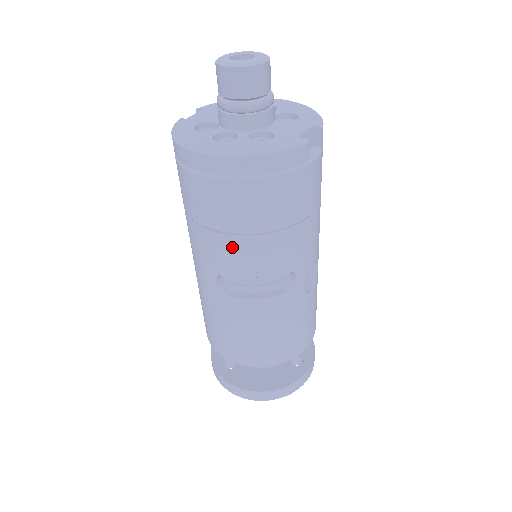
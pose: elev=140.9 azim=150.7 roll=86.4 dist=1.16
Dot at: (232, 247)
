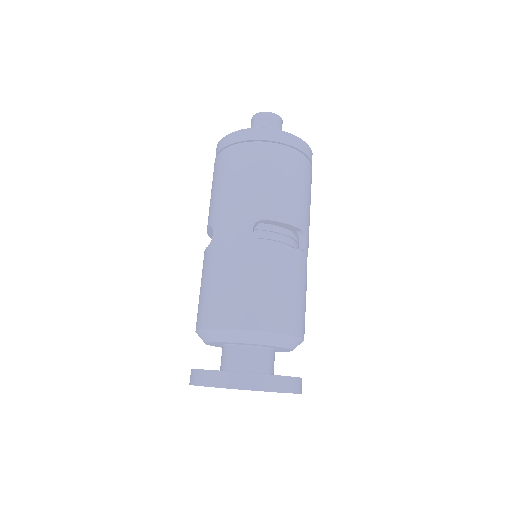
Dot at: (274, 194)
